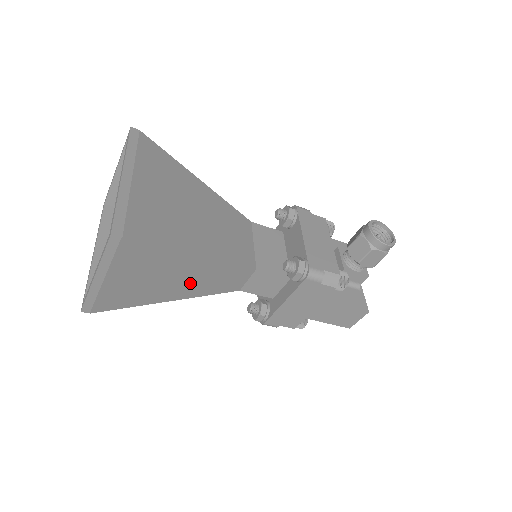
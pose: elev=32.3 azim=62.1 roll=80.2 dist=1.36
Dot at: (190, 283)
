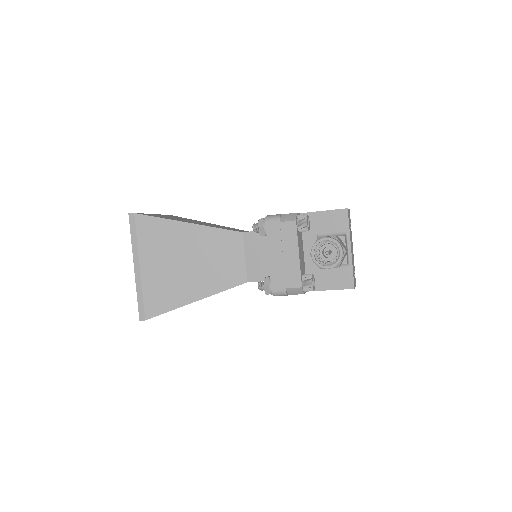
Dot at: occluded
